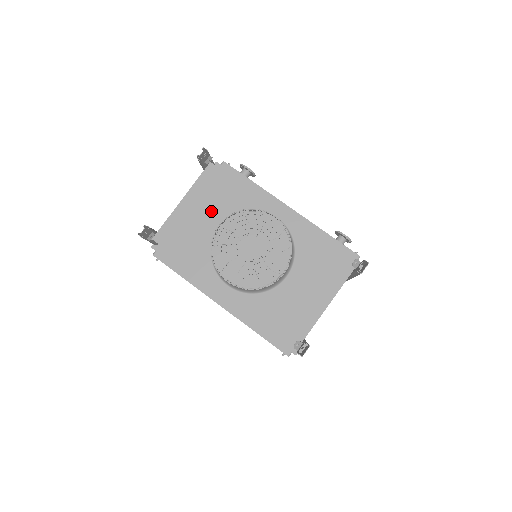
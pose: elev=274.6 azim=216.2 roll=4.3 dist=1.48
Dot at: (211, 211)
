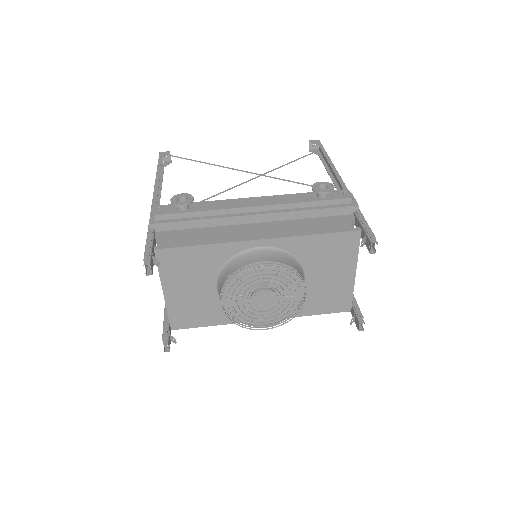
Dot at: (196, 282)
